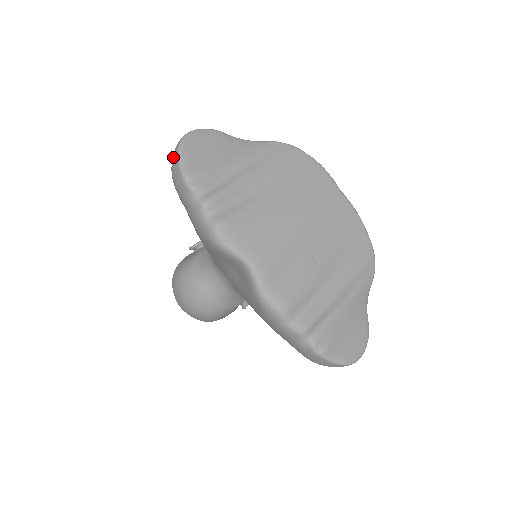
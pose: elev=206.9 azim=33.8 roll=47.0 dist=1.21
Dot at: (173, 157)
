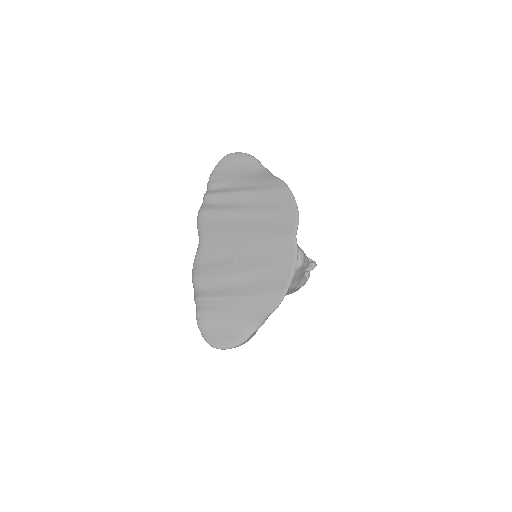
Dot at: occluded
